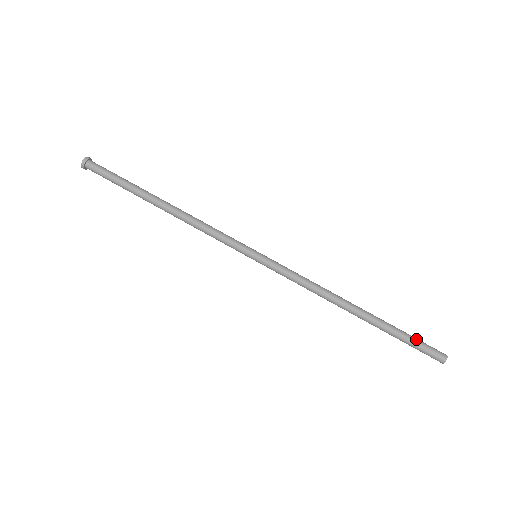
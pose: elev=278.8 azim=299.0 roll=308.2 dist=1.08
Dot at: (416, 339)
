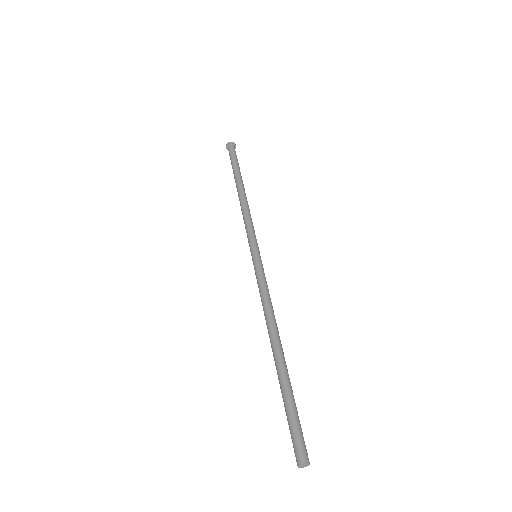
Dot at: occluded
